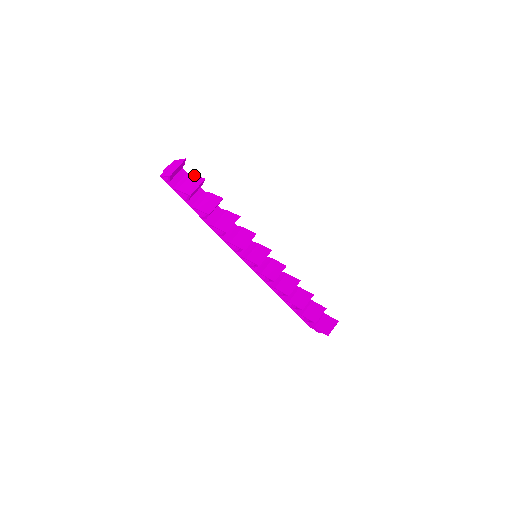
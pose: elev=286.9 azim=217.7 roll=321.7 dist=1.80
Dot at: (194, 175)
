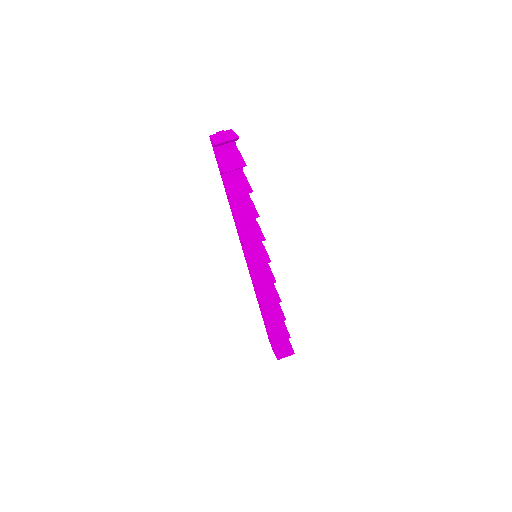
Dot at: (240, 155)
